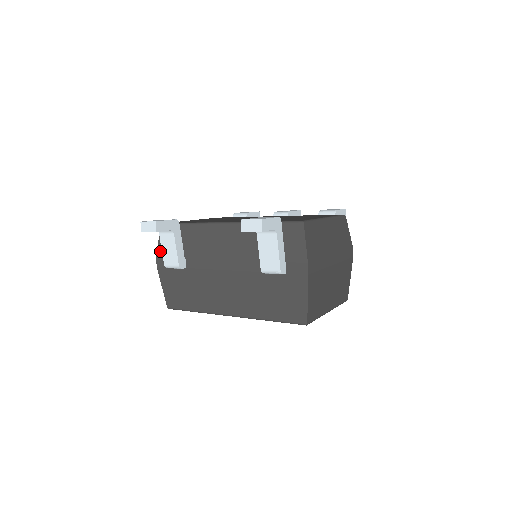
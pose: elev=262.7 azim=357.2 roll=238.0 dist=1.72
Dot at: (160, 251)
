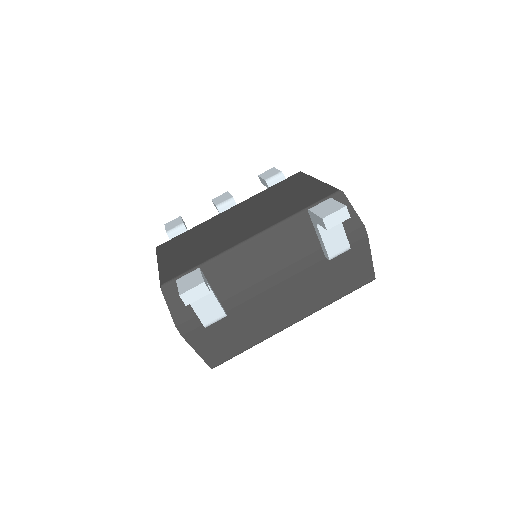
Dot at: (178, 317)
